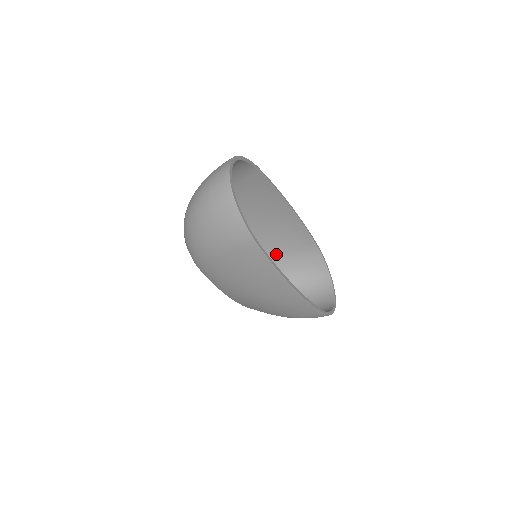
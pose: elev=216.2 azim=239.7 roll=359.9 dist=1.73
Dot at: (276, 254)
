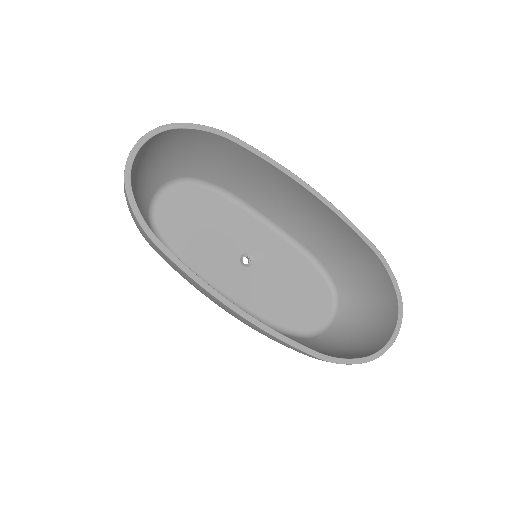
Dot at: (331, 257)
